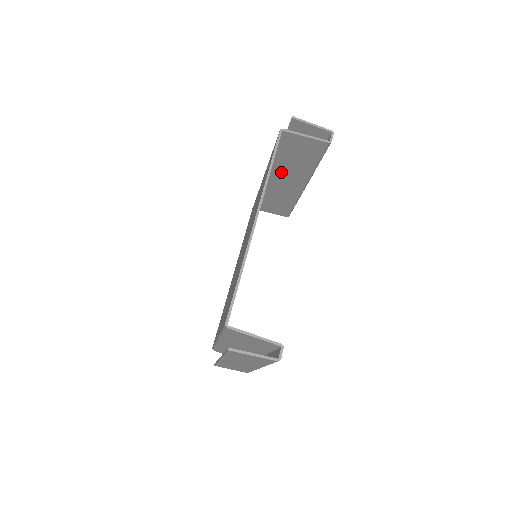
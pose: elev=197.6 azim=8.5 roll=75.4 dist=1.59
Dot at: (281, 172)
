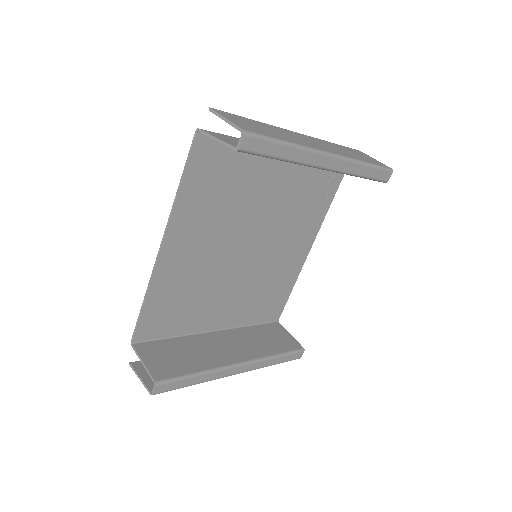
Dot at: occluded
